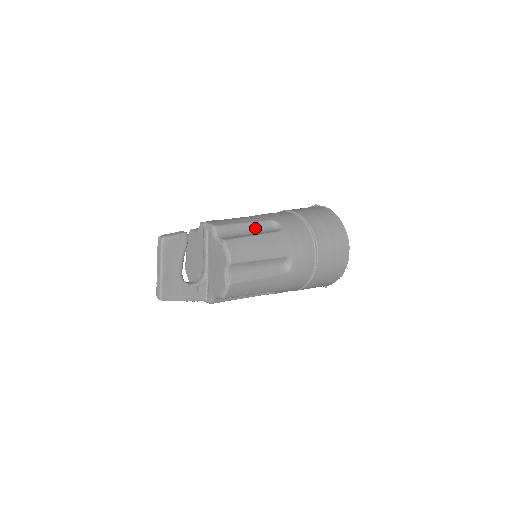
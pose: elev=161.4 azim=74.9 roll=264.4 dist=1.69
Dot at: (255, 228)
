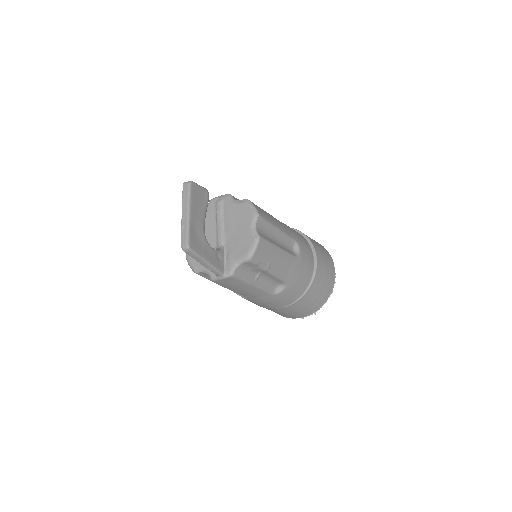
Dot at: occluded
